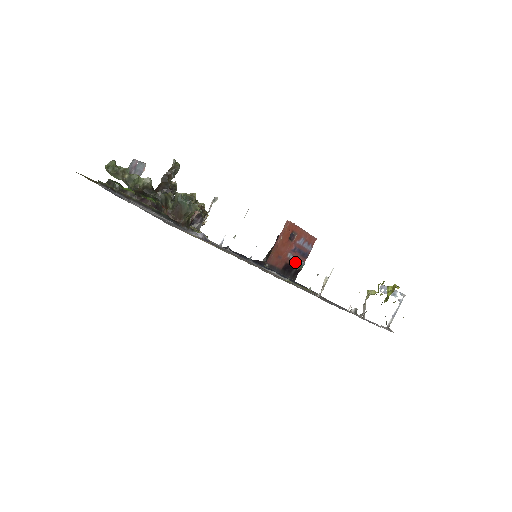
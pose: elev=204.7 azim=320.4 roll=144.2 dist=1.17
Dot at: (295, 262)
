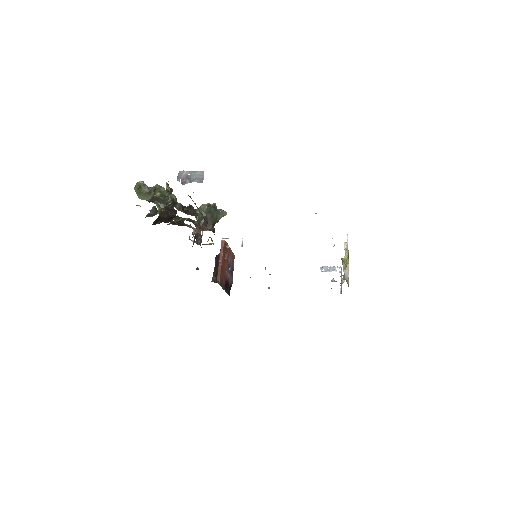
Dot at: (229, 279)
